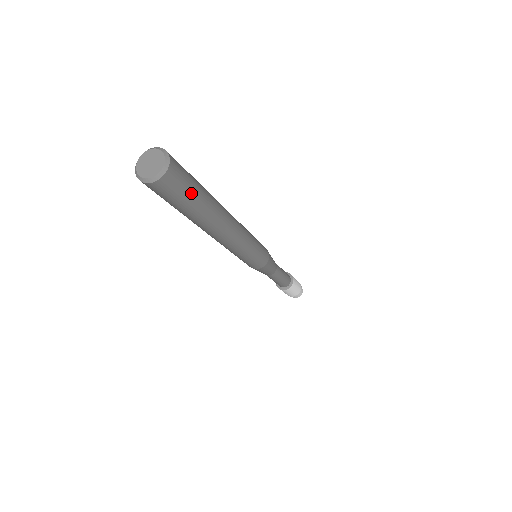
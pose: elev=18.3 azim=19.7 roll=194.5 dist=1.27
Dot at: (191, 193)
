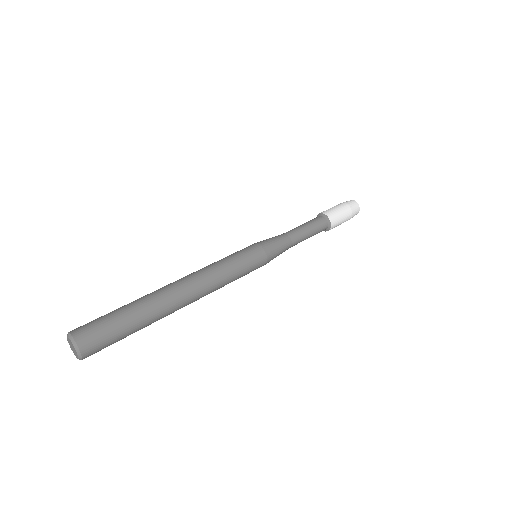
Dot at: (119, 340)
